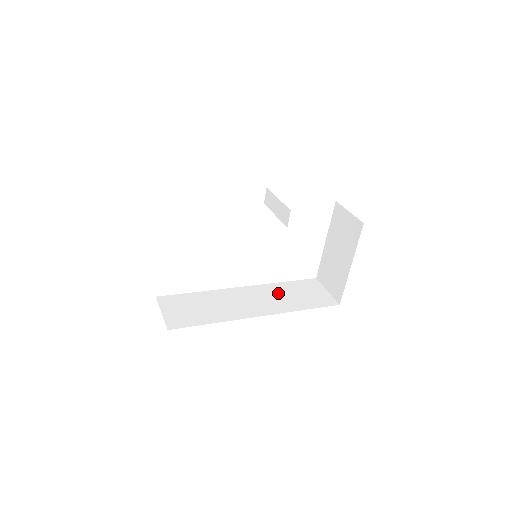
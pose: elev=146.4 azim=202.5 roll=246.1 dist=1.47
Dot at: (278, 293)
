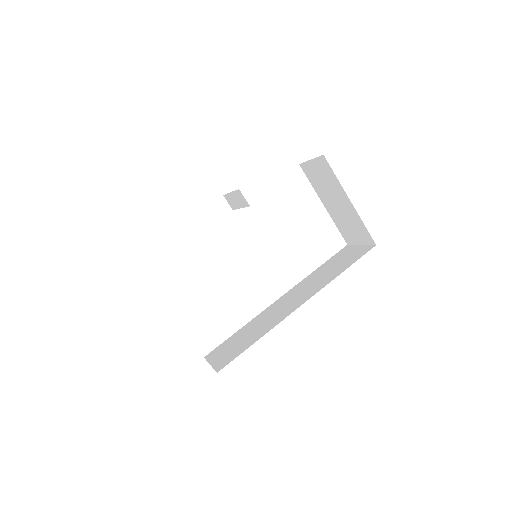
Dot at: (314, 279)
